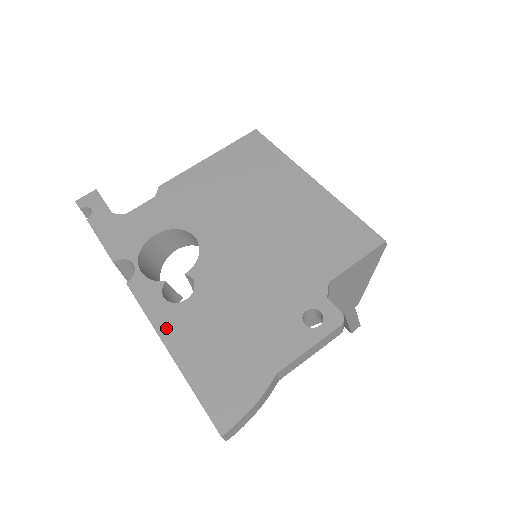
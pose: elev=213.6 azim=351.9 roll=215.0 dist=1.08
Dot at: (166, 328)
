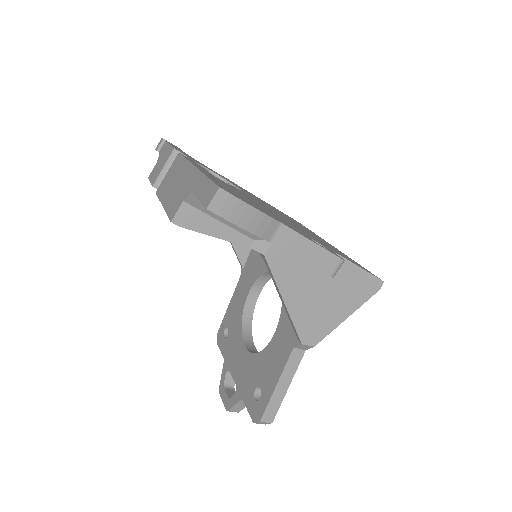
Dot at: (199, 167)
